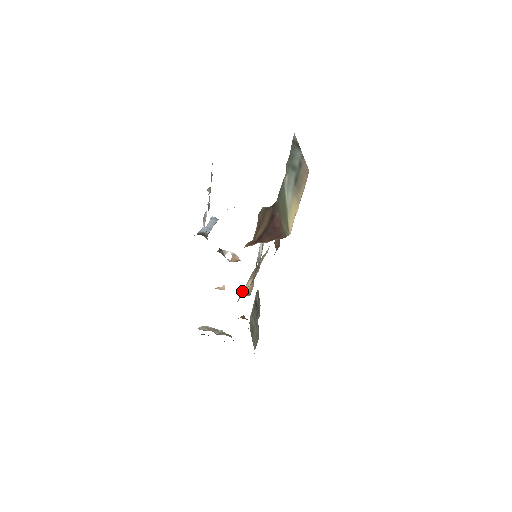
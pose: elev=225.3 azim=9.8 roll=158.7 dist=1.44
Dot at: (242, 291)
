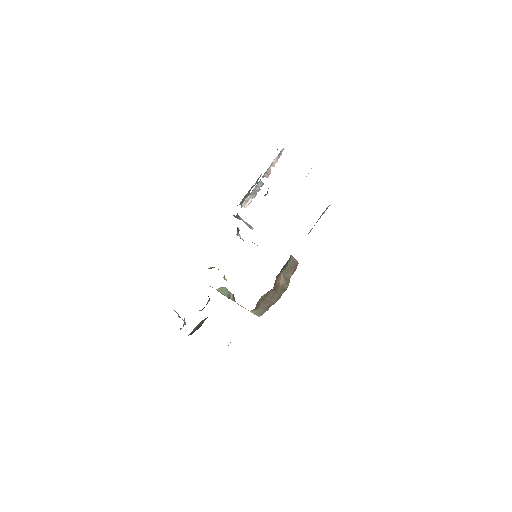
Dot at: (226, 279)
